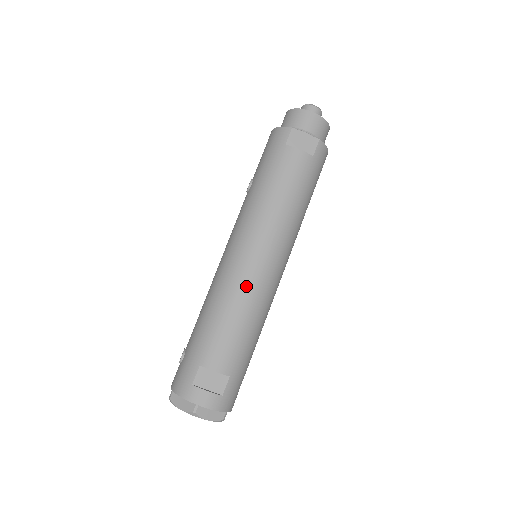
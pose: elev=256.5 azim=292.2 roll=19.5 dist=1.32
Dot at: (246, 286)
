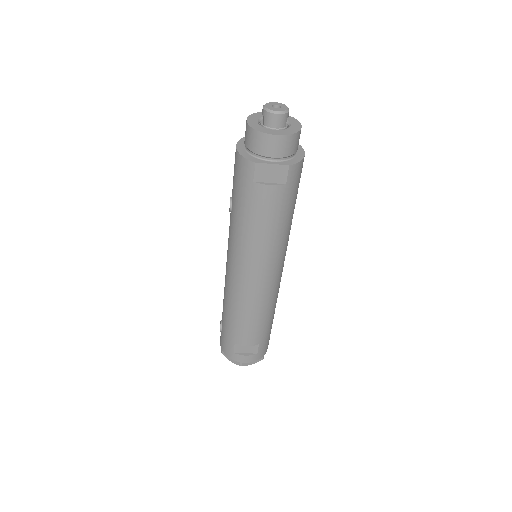
Dot at: (252, 298)
